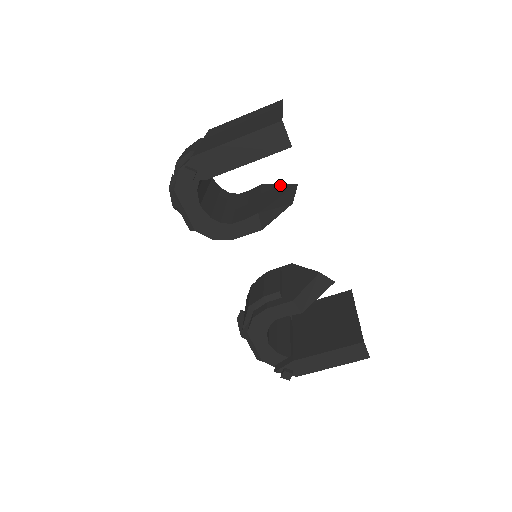
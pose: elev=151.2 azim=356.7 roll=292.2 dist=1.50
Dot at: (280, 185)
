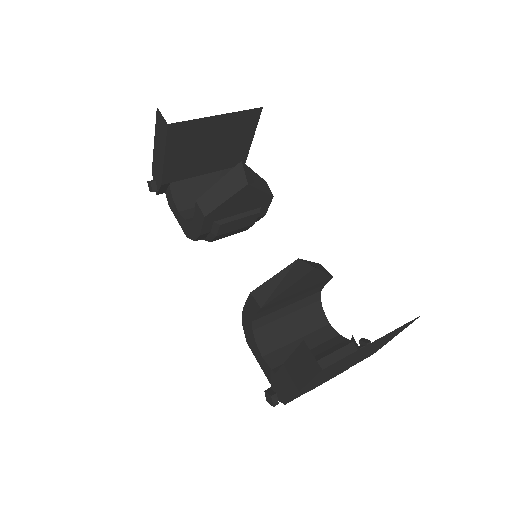
Dot at: occluded
